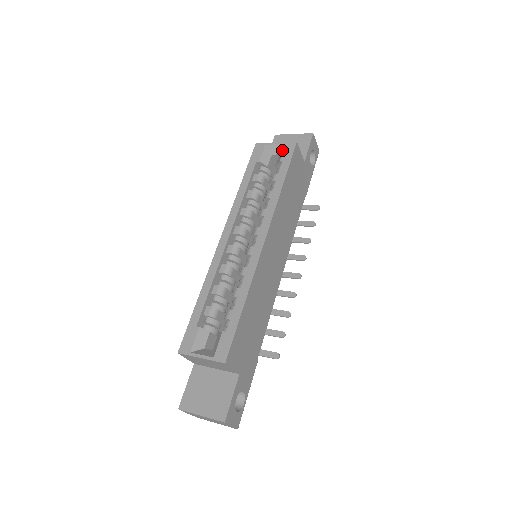
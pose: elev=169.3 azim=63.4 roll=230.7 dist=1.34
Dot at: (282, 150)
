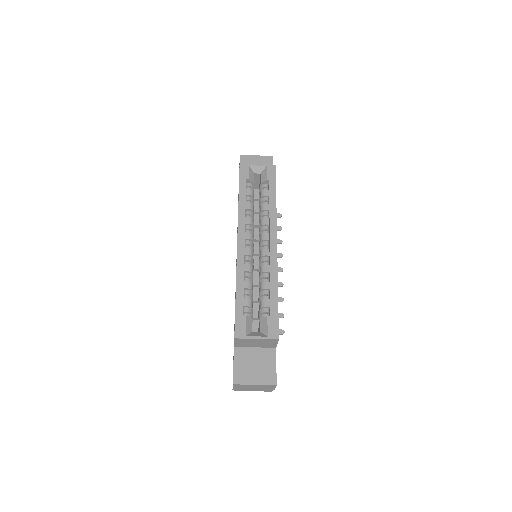
Dot at: (265, 171)
